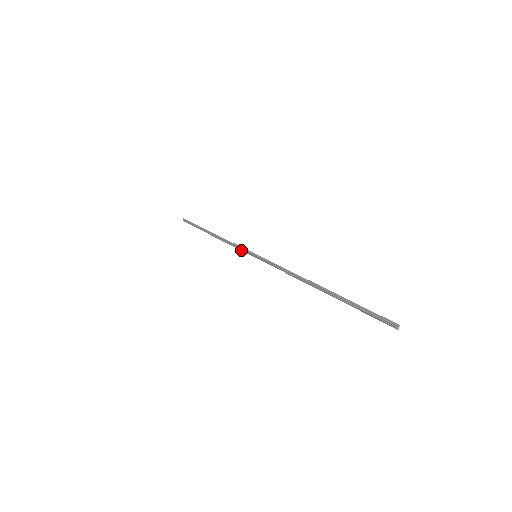
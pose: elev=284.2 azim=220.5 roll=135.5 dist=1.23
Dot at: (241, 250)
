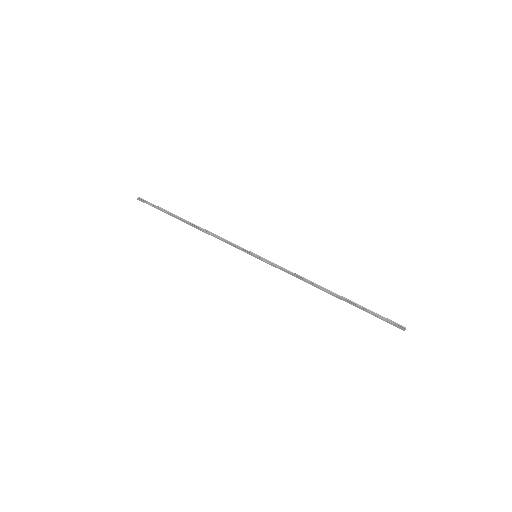
Dot at: (235, 247)
